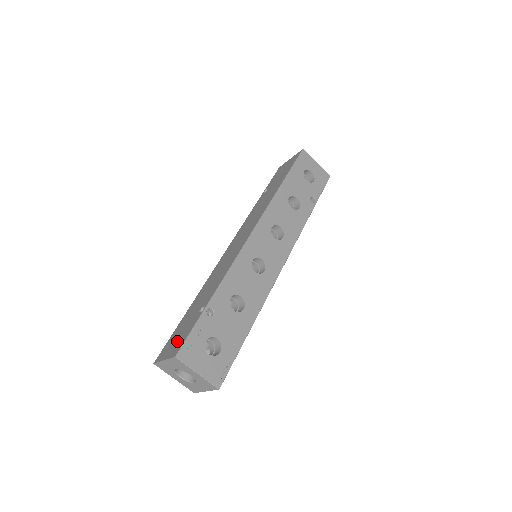
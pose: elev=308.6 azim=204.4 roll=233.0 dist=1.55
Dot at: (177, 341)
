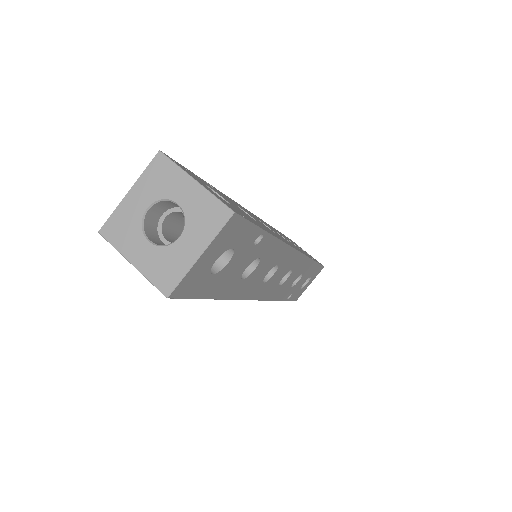
Dot at: occluded
